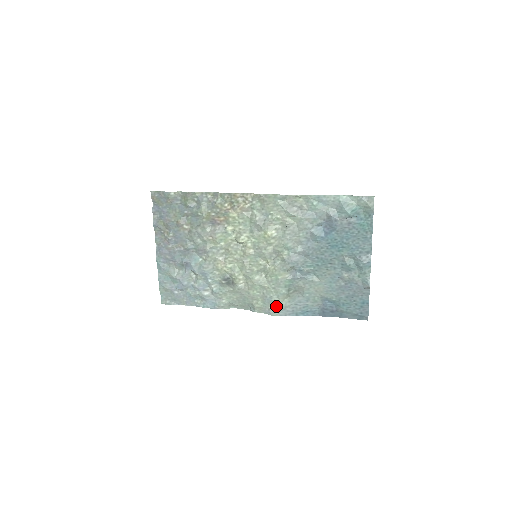
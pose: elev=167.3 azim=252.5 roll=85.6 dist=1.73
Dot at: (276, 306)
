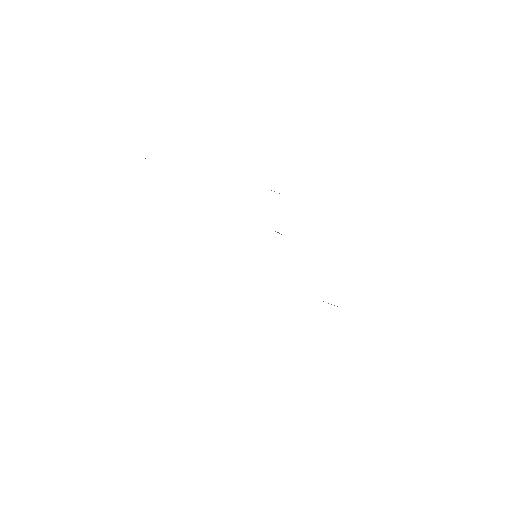
Dot at: occluded
